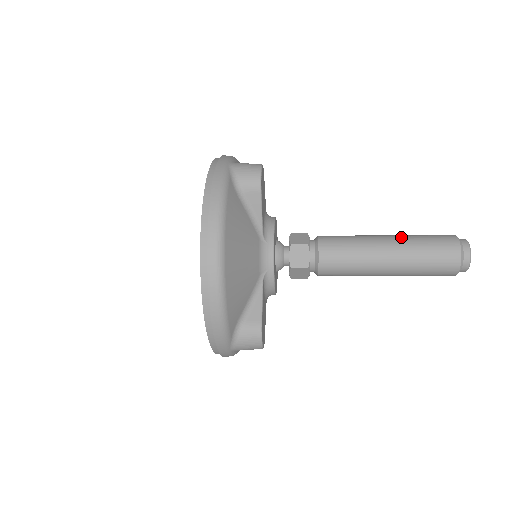
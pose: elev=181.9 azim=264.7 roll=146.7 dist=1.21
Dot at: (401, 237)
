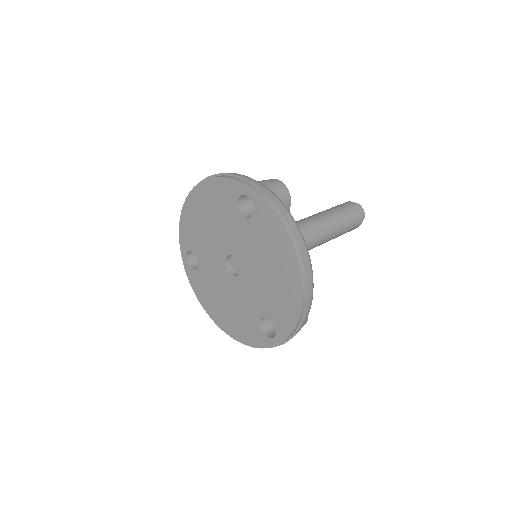
Dot at: (333, 212)
